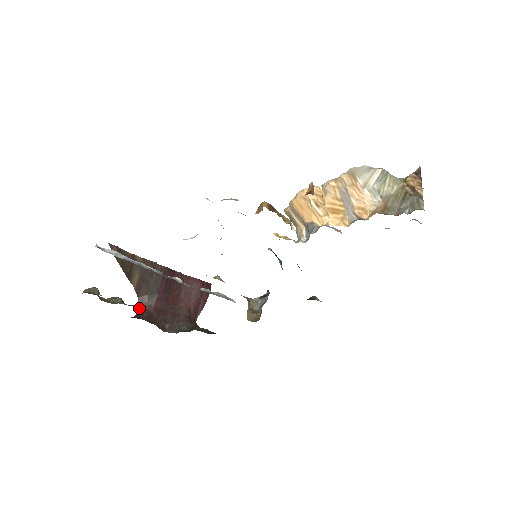
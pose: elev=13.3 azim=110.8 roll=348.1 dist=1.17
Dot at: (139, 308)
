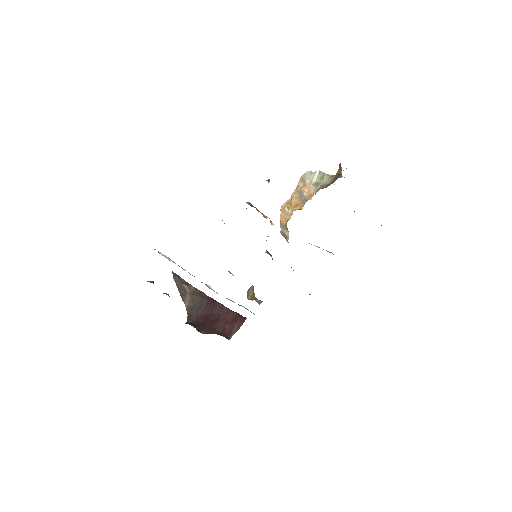
Dot at: (187, 322)
